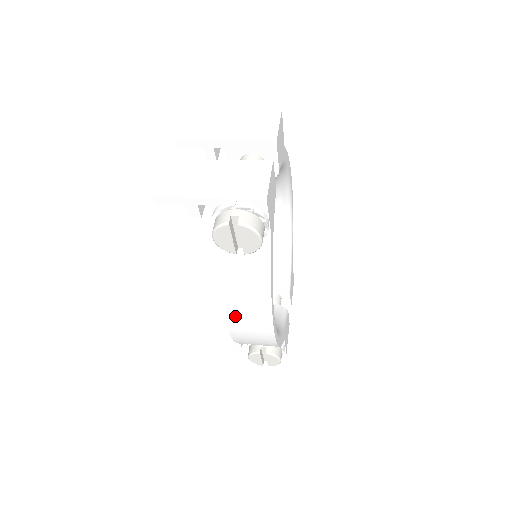
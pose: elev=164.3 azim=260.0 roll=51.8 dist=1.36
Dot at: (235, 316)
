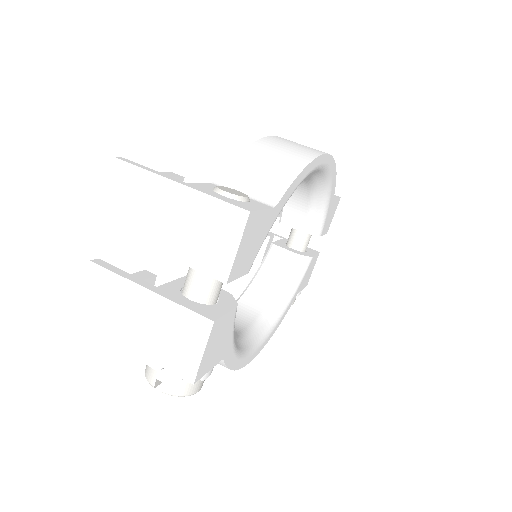
Dot at: occluded
